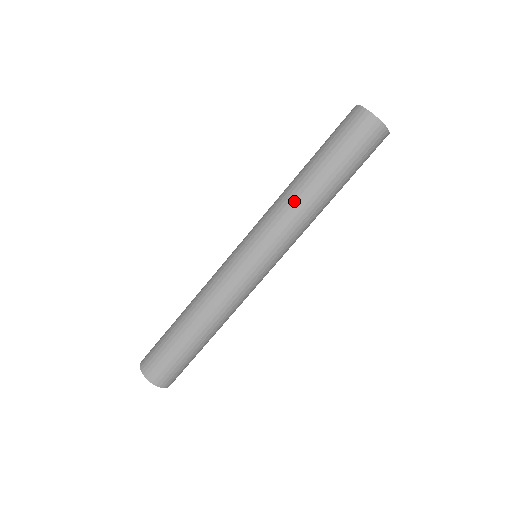
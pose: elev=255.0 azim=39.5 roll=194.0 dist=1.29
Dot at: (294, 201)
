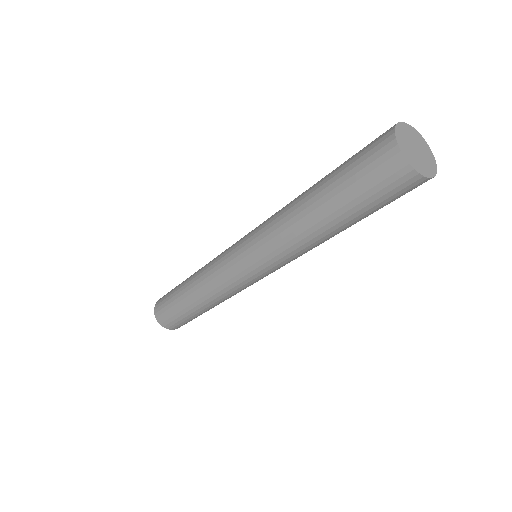
Dot at: (308, 246)
